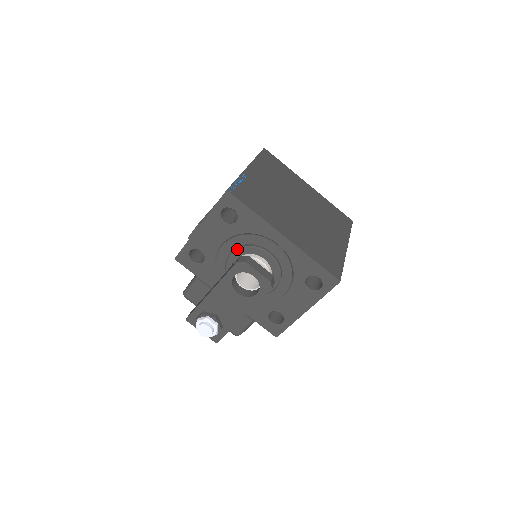
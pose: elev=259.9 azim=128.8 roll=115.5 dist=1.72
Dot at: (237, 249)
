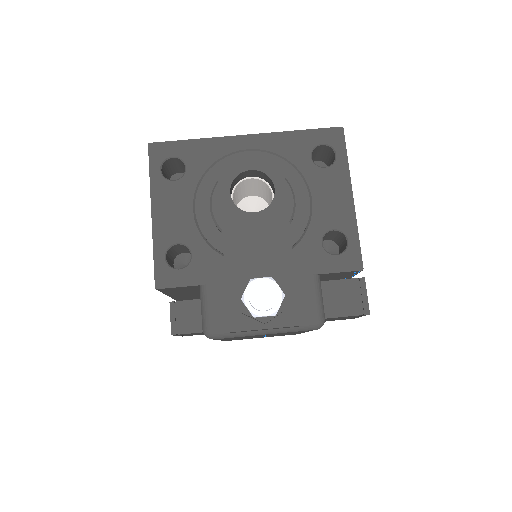
Dot at: (212, 192)
